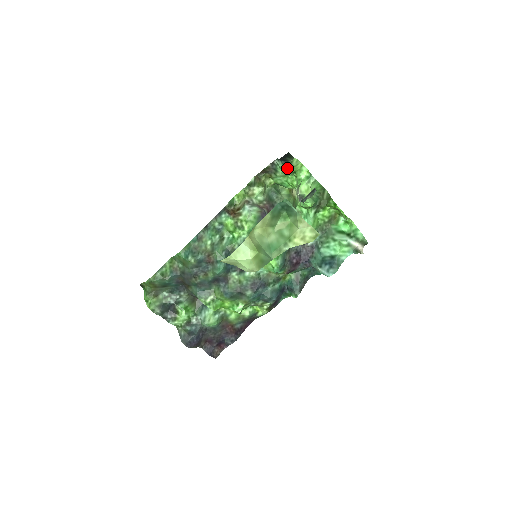
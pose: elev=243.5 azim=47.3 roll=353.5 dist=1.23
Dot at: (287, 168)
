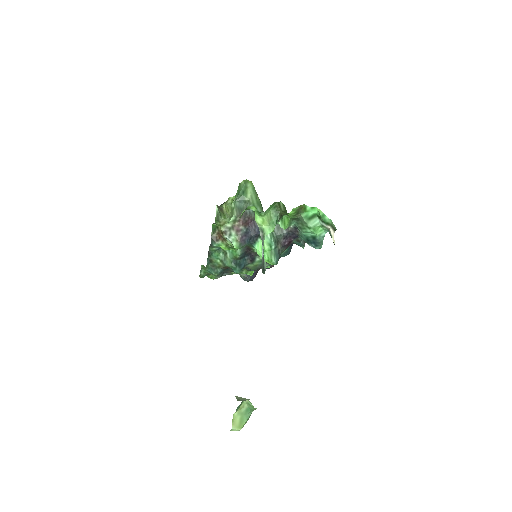
Dot at: occluded
